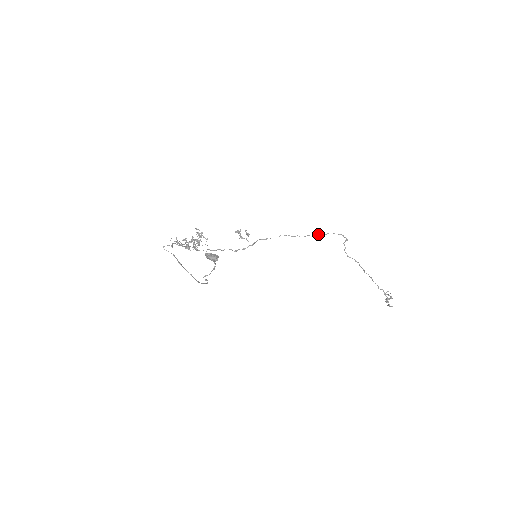
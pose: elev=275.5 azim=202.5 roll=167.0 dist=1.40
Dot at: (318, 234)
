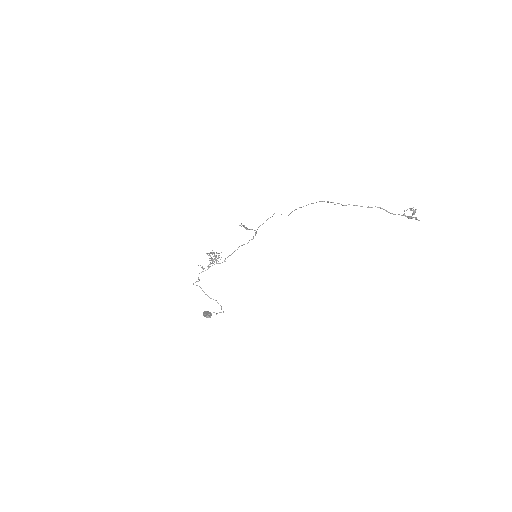
Dot at: occluded
